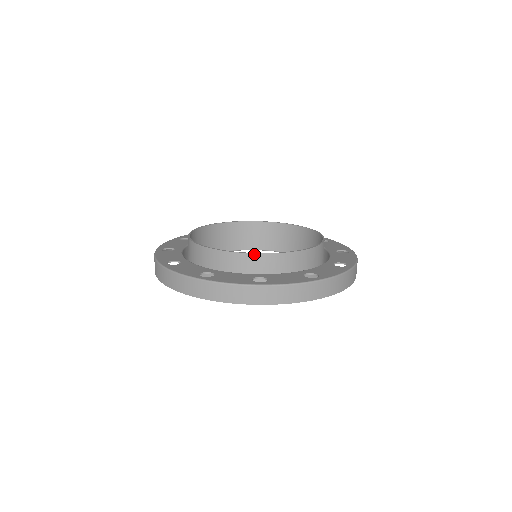
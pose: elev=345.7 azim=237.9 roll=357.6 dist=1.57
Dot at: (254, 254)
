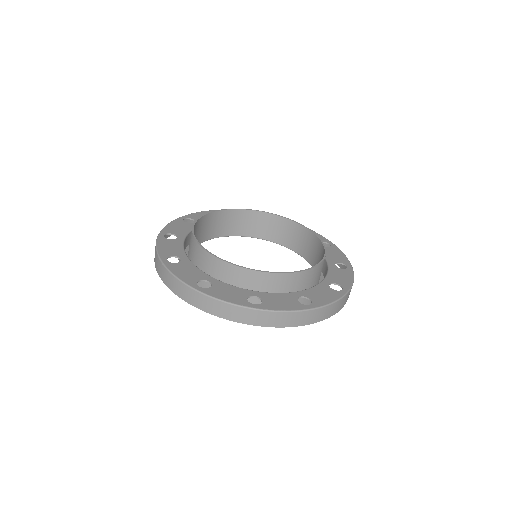
Dot at: (292, 273)
